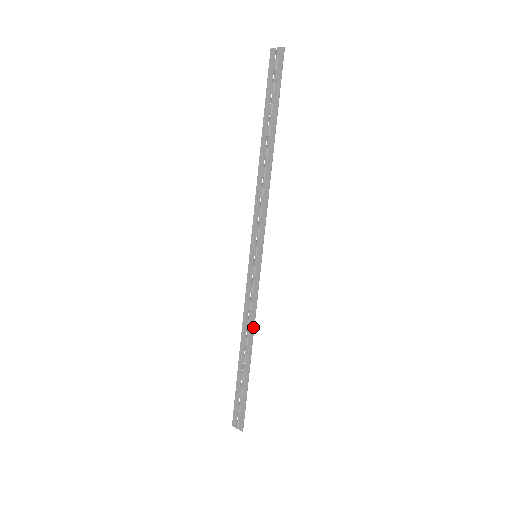
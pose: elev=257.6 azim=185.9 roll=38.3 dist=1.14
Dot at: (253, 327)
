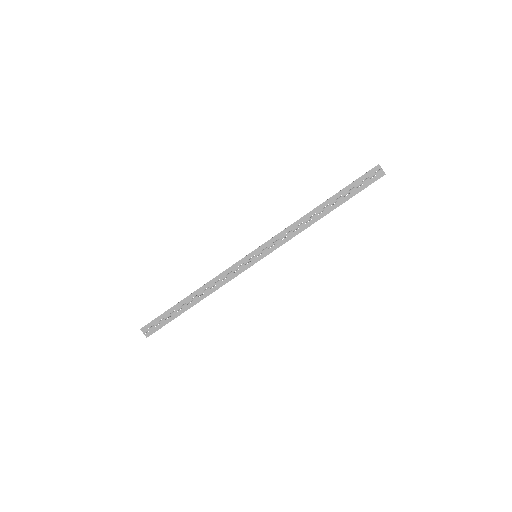
Dot at: (215, 290)
